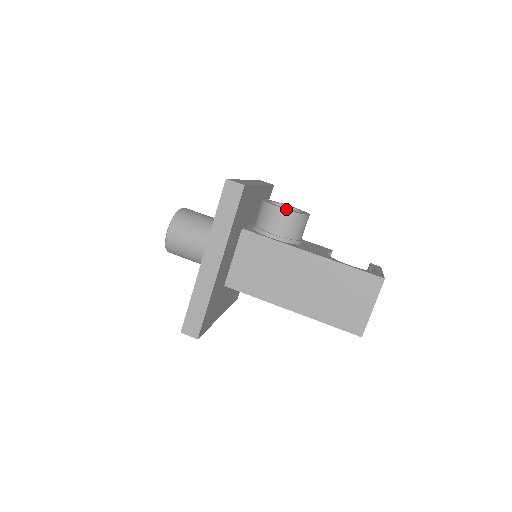
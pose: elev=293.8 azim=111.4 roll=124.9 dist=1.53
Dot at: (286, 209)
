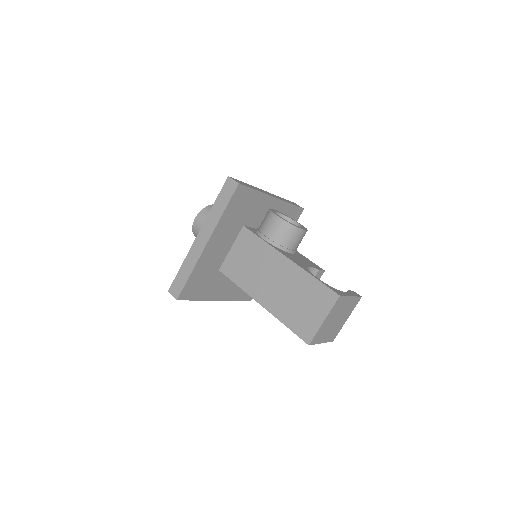
Dot at: (280, 217)
